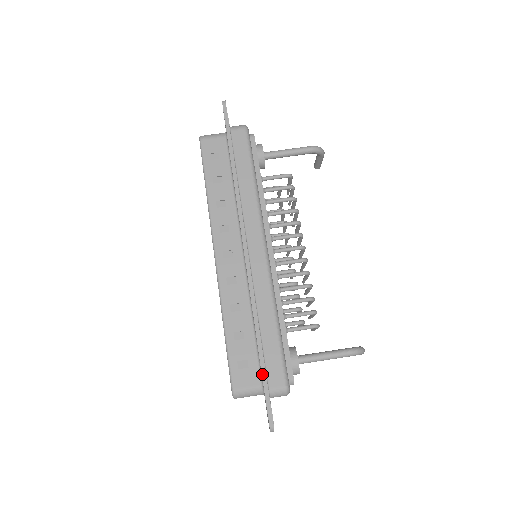
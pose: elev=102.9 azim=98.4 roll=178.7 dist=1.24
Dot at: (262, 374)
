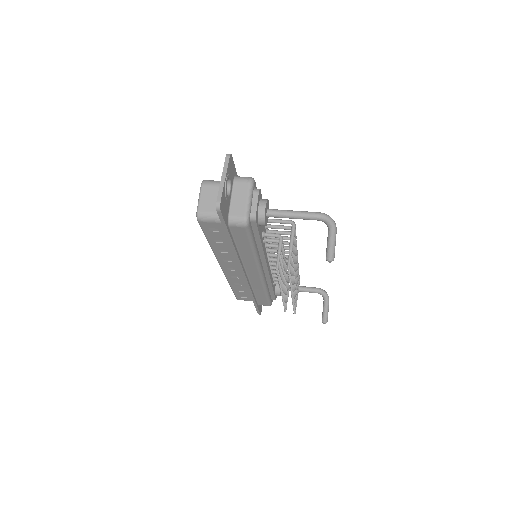
Dot at: occluded
